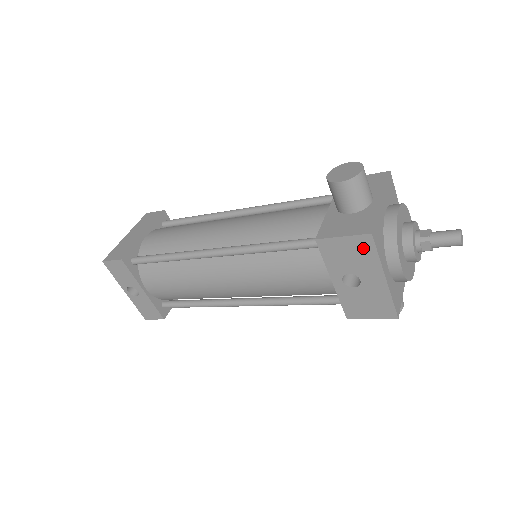
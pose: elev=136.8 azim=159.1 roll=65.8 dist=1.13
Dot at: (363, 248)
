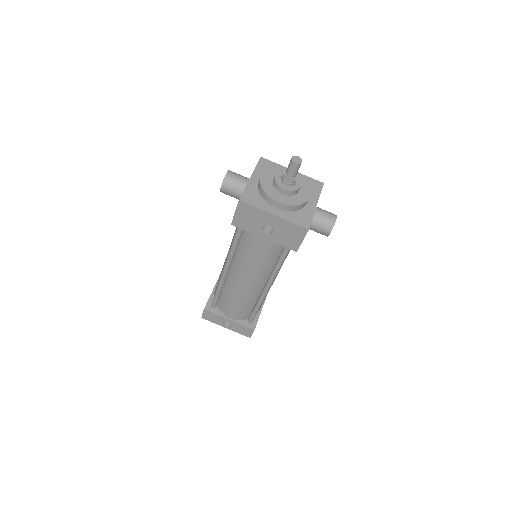
Dot at: (247, 210)
